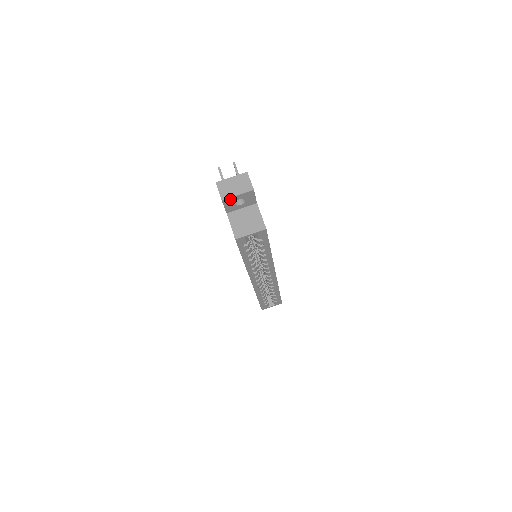
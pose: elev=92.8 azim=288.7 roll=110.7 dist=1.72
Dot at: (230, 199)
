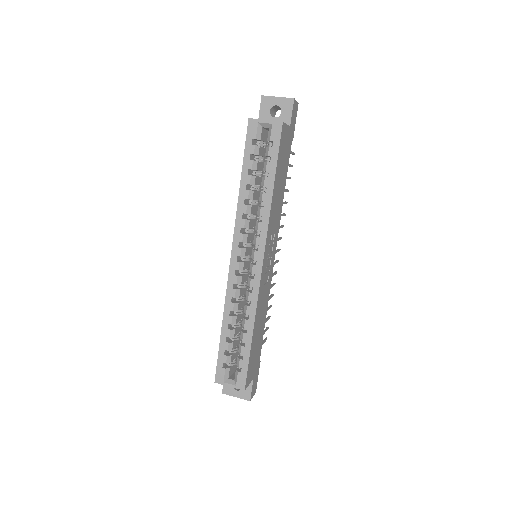
Dot at: (269, 99)
